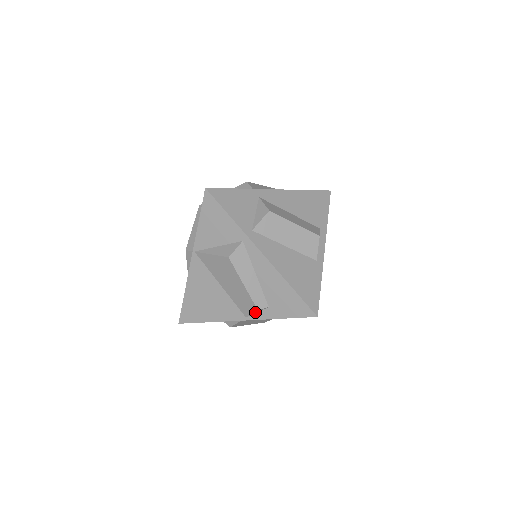
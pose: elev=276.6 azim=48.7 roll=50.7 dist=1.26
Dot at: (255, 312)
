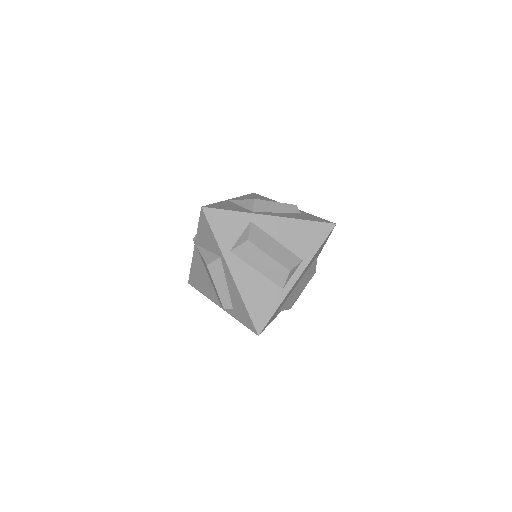
Dot at: occluded
